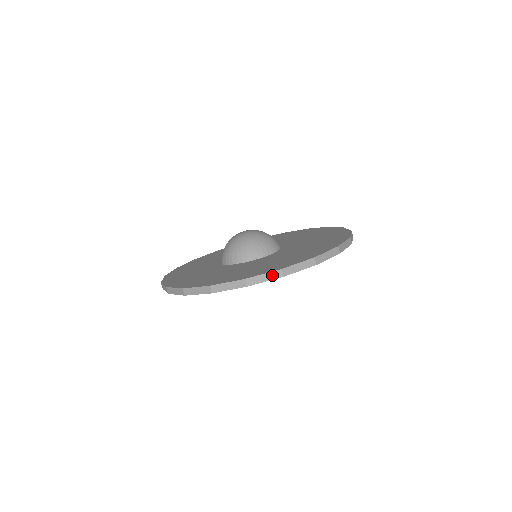
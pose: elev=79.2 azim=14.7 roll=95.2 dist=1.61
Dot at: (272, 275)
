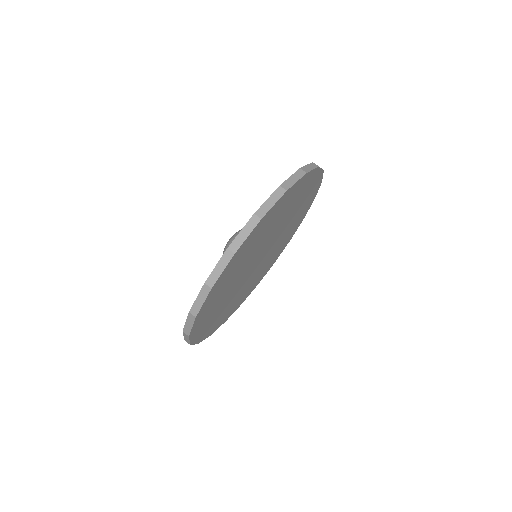
Dot at: (312, 166)
